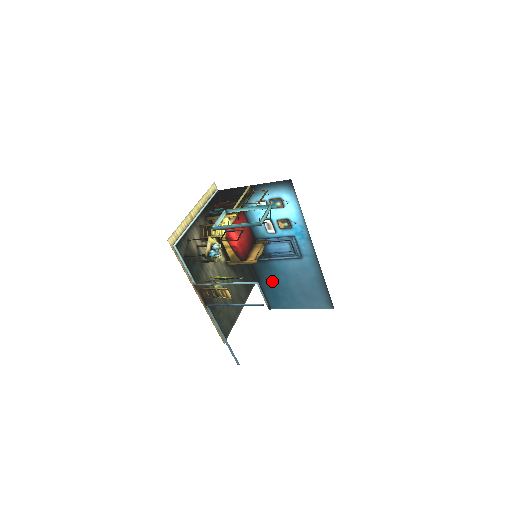
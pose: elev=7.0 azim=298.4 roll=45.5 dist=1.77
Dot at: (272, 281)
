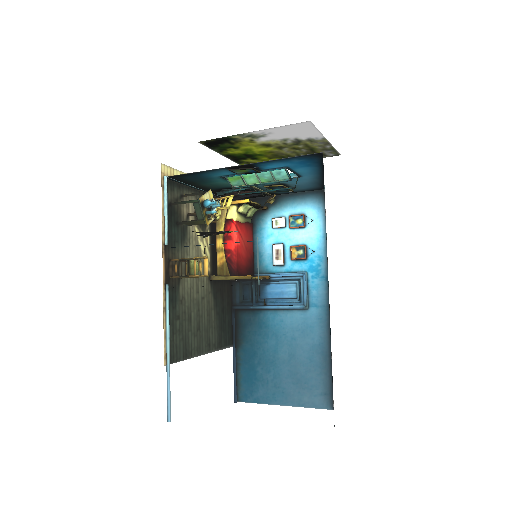
Dot at: (255, 347)
